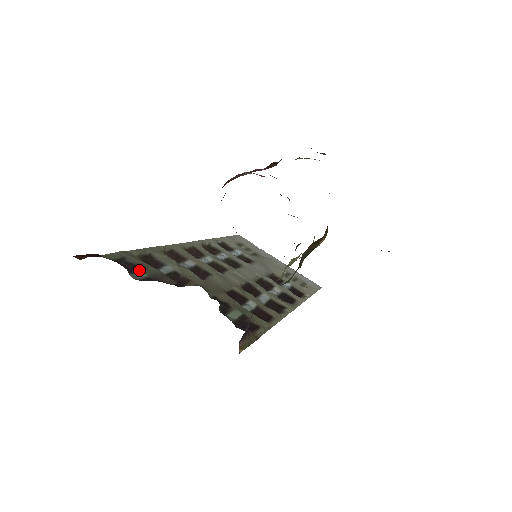
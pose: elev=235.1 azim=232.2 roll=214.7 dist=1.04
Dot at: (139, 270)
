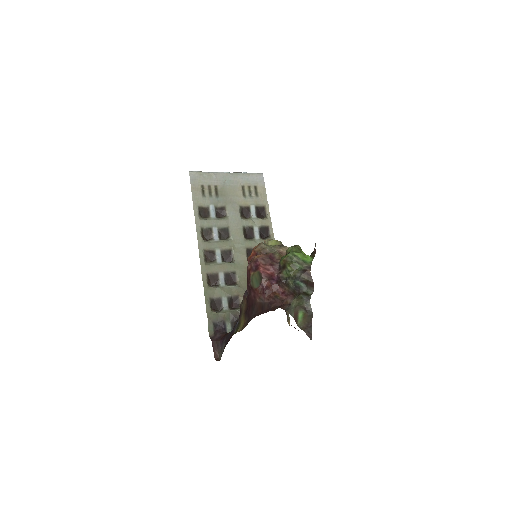
Dot at: (225, 323)
